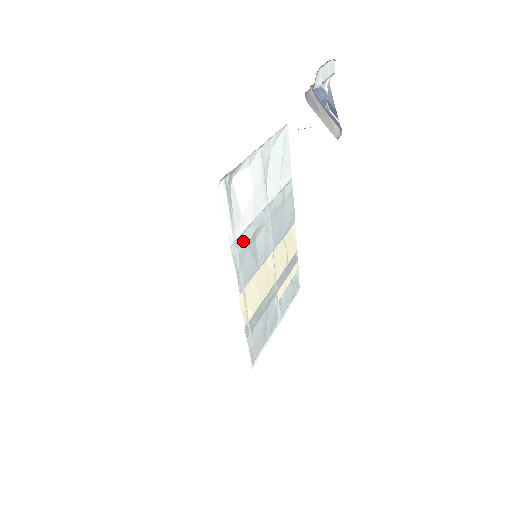
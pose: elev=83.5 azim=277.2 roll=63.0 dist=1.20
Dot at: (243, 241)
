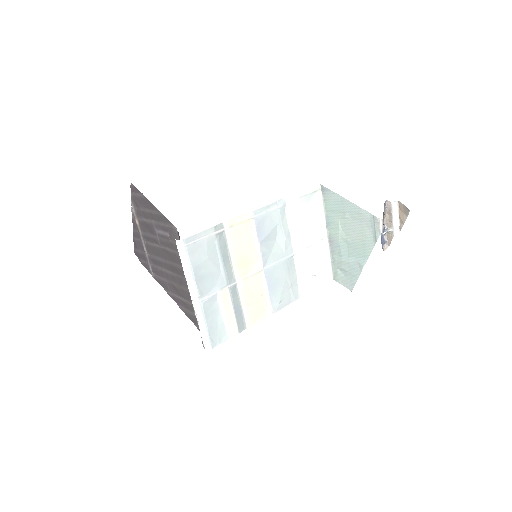
Dot at: (283, 216)
